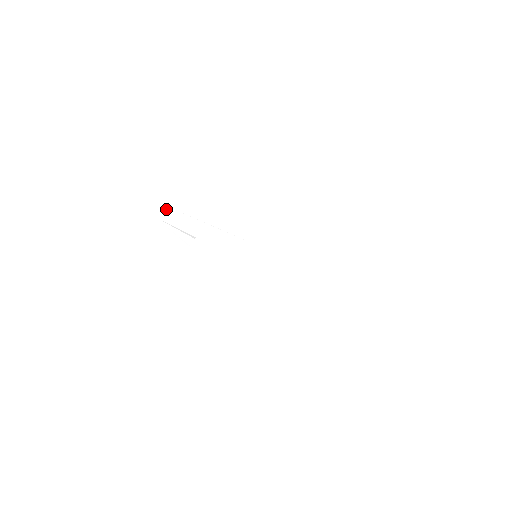
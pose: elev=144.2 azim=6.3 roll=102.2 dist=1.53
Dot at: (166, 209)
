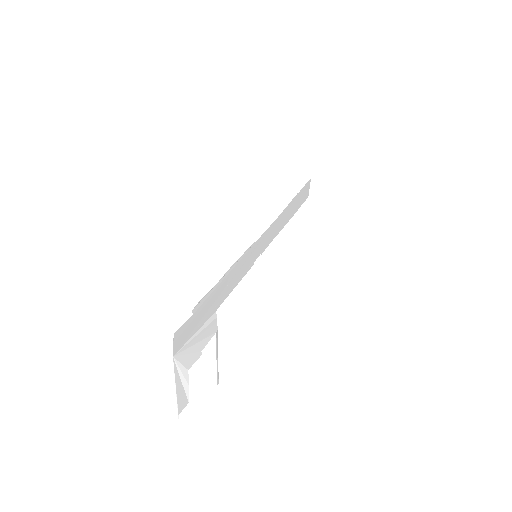
Dot at: (180, 329)
